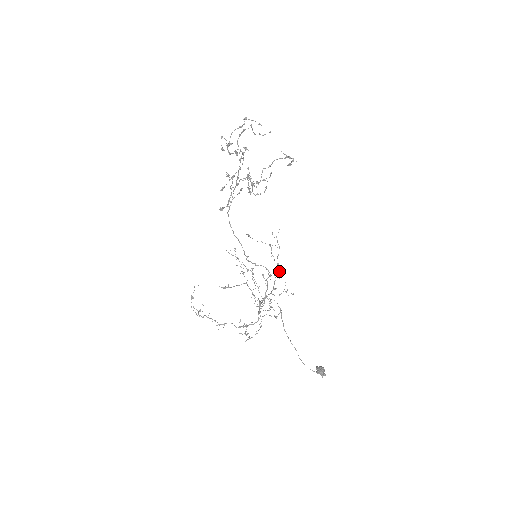
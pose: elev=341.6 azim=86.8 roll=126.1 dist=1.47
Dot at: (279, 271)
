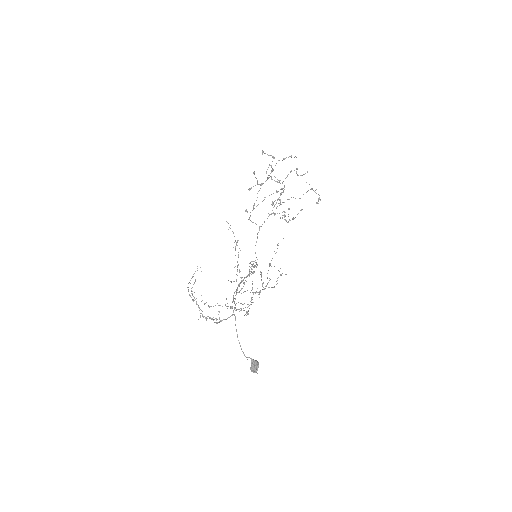
Dot at: occluded
